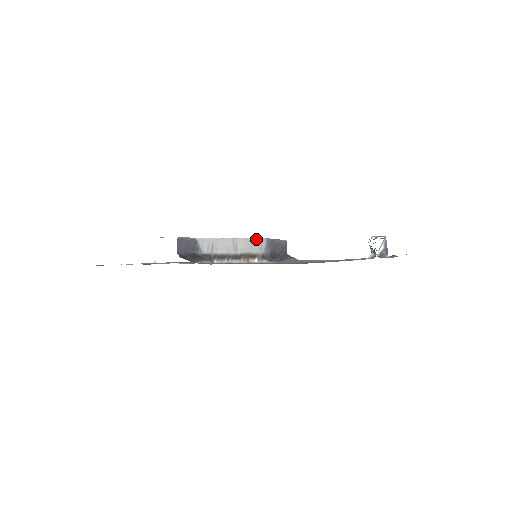
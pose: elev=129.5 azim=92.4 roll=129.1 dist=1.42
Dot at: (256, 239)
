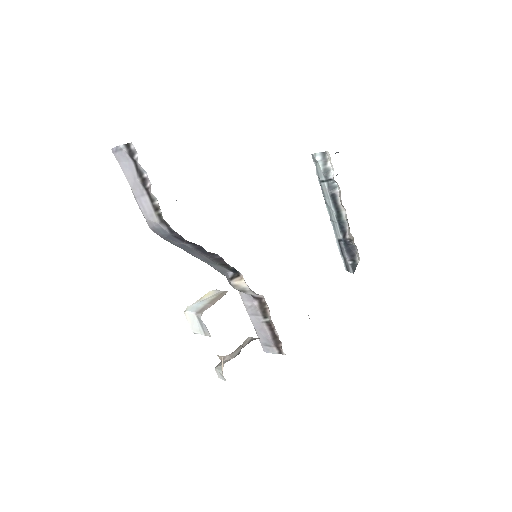
Dot at: occluded
